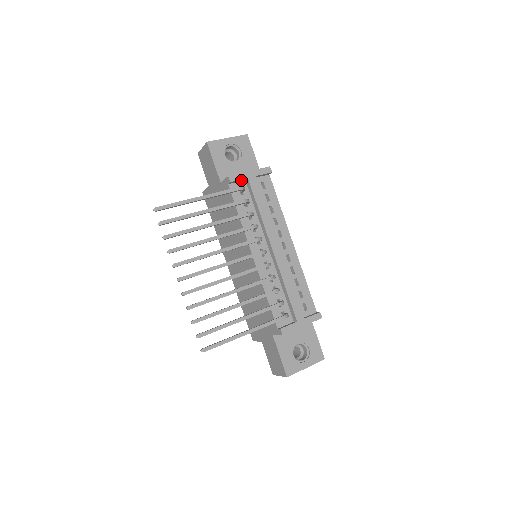
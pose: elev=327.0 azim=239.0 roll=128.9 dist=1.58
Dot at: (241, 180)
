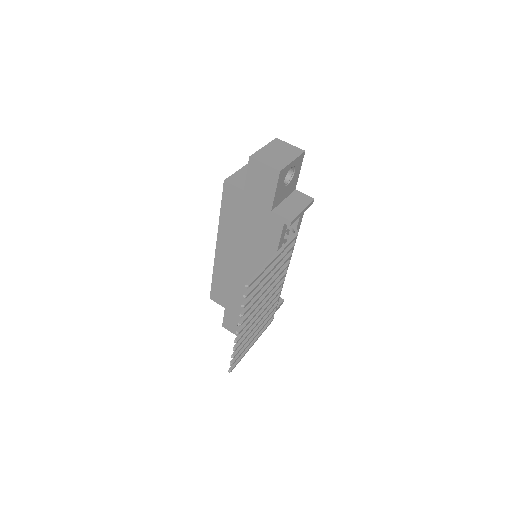
Dot at: occluded
